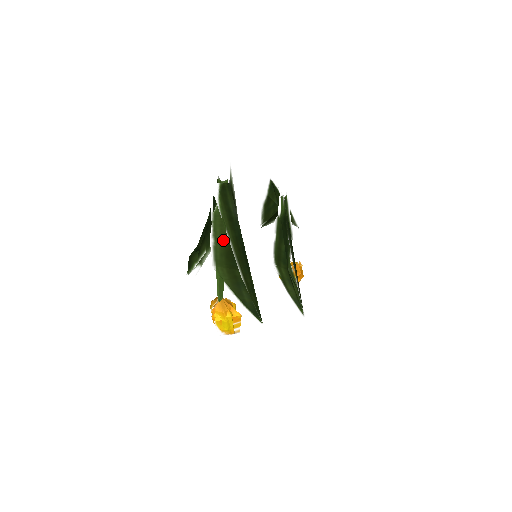
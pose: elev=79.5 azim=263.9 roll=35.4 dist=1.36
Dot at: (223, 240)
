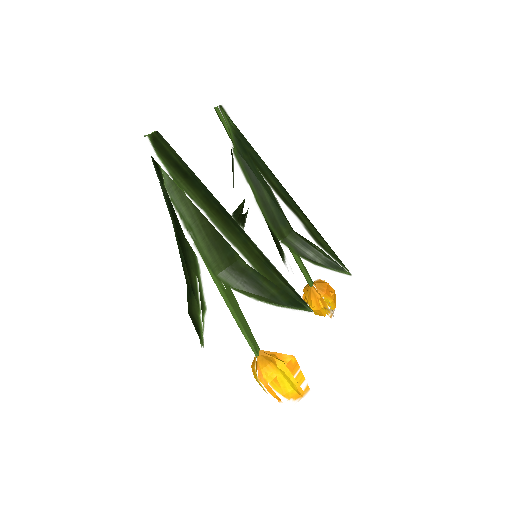
Dot at: (197, 221)
